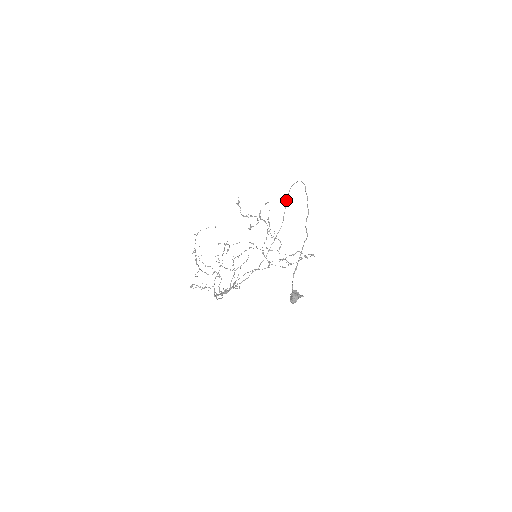
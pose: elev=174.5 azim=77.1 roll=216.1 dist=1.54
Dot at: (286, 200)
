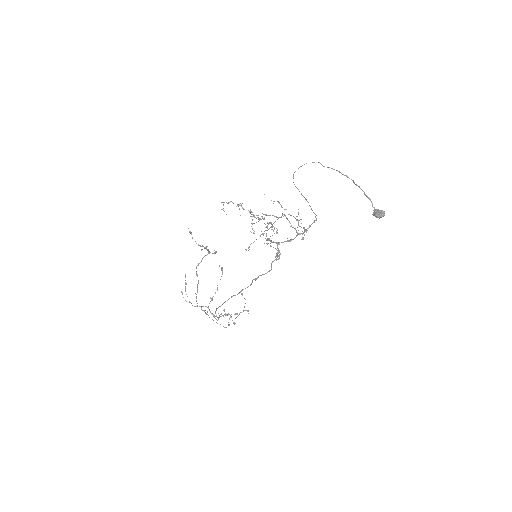
Dot at: (293, 182)
